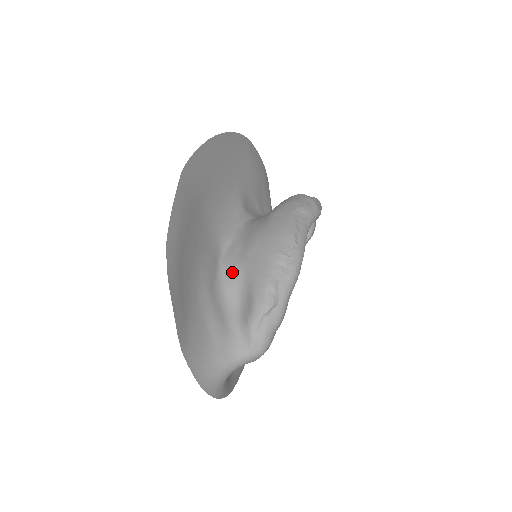
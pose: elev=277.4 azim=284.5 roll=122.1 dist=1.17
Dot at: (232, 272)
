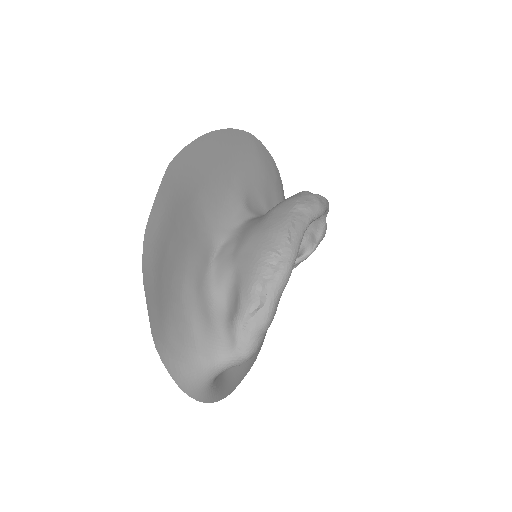
Dot at: (223, 270)
